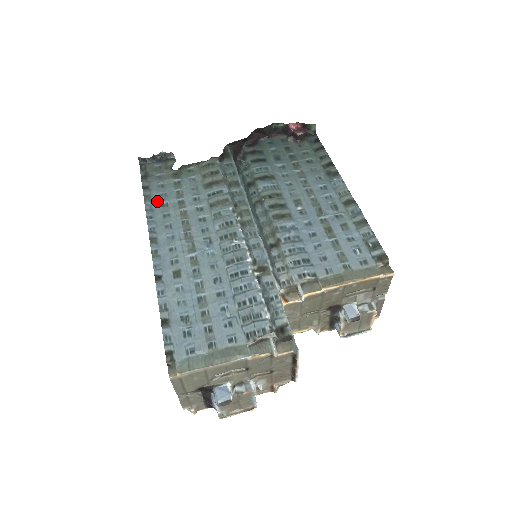
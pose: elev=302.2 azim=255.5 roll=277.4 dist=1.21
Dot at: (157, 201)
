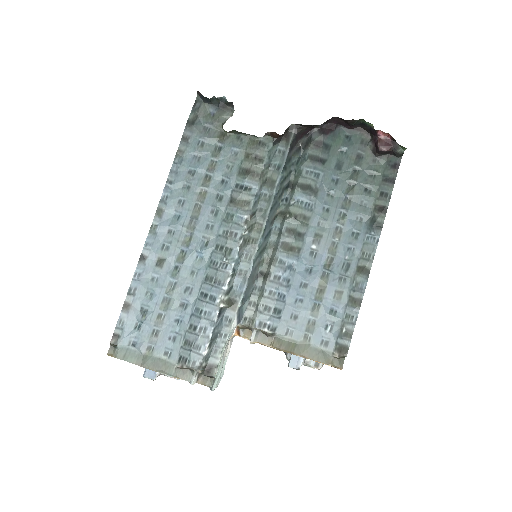
Dot at: (187, 163)
